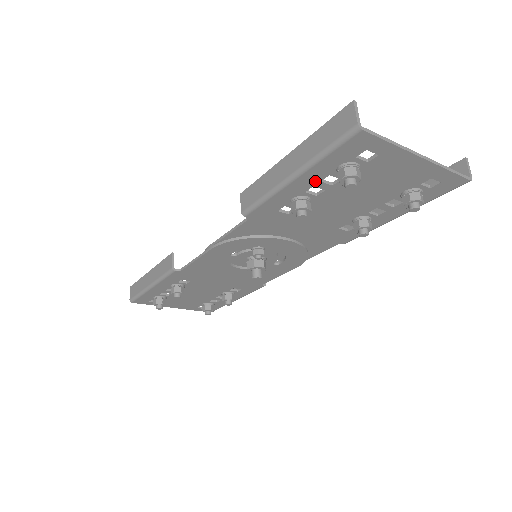
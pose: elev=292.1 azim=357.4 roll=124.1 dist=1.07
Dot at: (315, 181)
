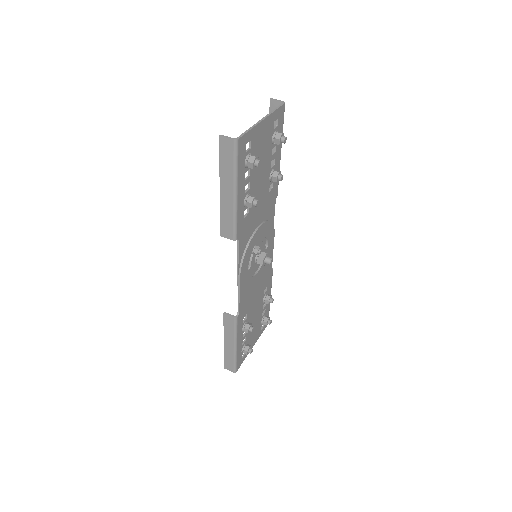
Dot at: (243, 183)
